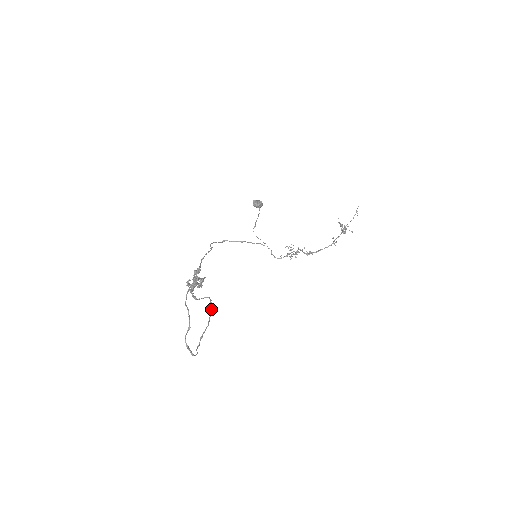
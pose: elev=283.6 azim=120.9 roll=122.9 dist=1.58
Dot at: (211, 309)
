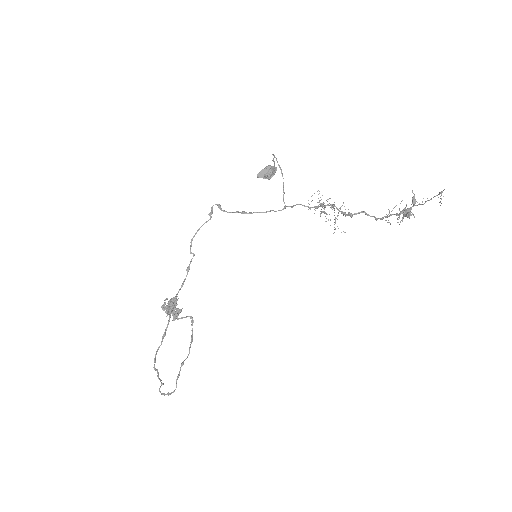
Dot at: (192, 334)
